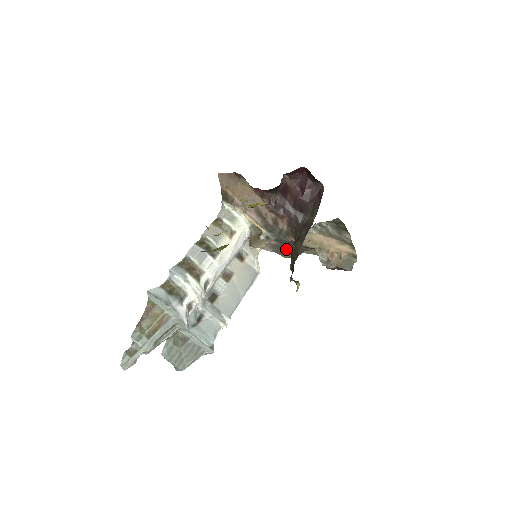
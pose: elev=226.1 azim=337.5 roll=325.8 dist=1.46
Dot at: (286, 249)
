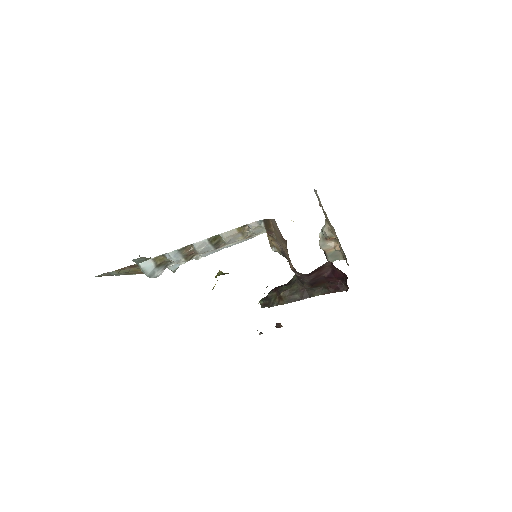
Dot at: occluded
